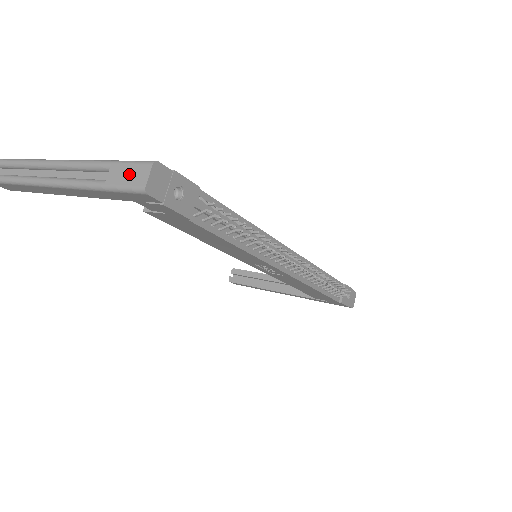
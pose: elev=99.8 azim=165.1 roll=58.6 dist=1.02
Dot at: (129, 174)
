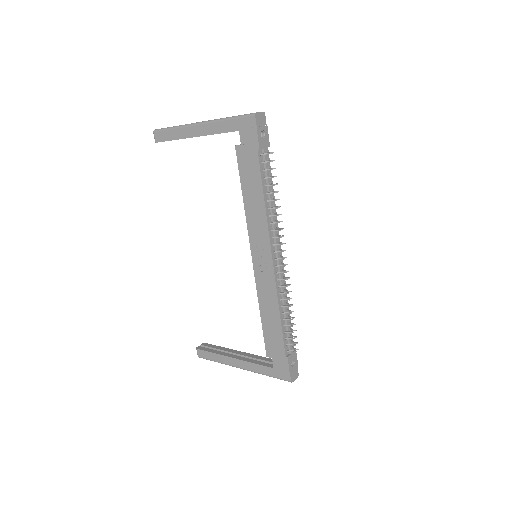
Dot at: occluded
